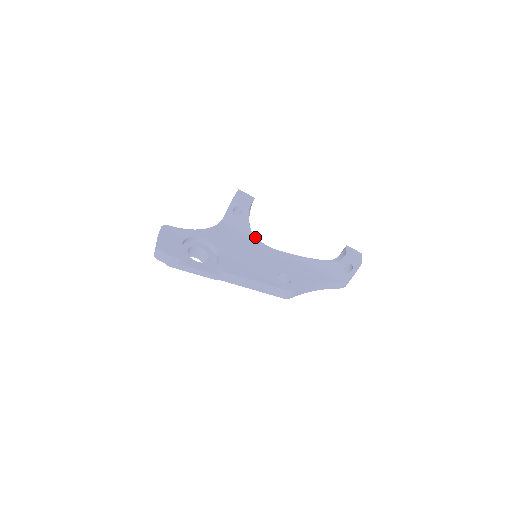
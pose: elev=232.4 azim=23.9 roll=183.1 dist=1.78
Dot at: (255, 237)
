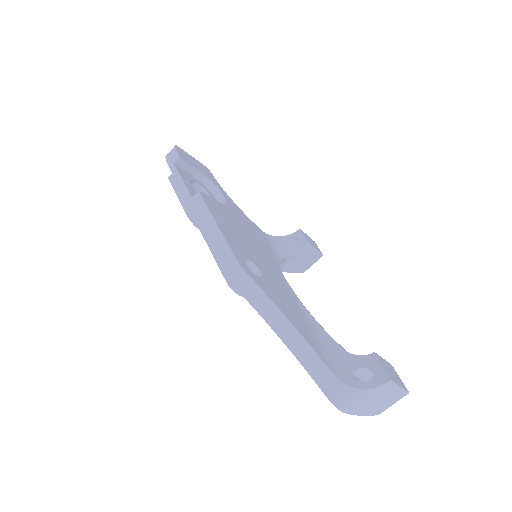
Dot at: (280, 262)
